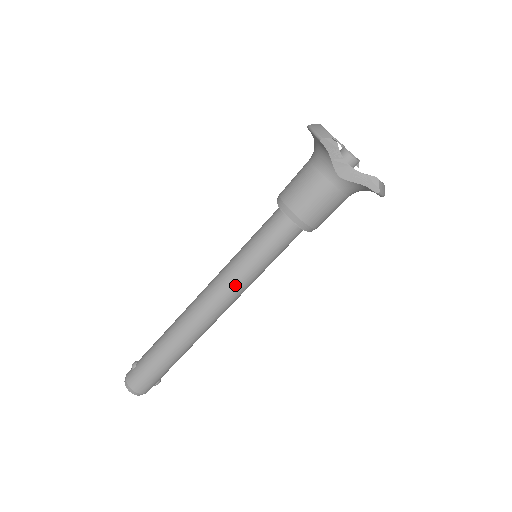
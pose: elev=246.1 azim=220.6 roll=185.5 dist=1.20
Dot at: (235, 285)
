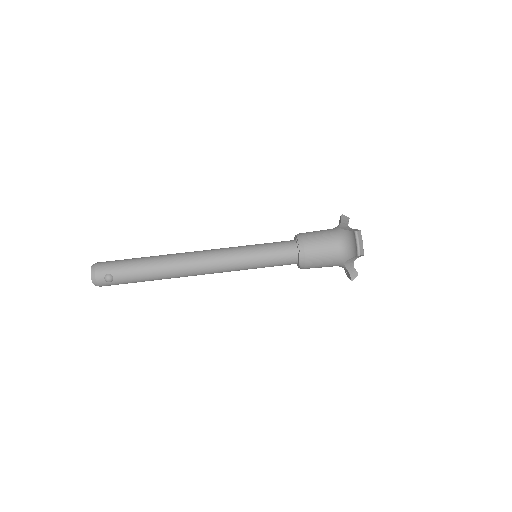
Dot at: (231, 249)
